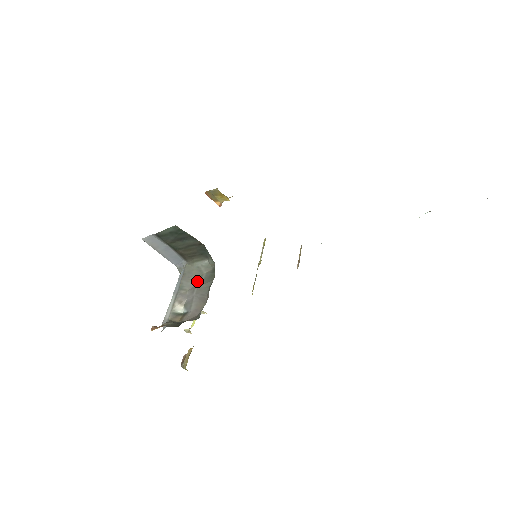
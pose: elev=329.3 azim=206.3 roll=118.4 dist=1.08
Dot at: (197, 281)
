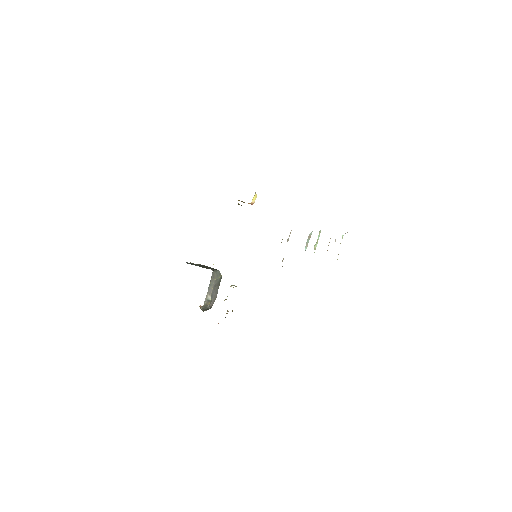
Dot at: (216, 282)
